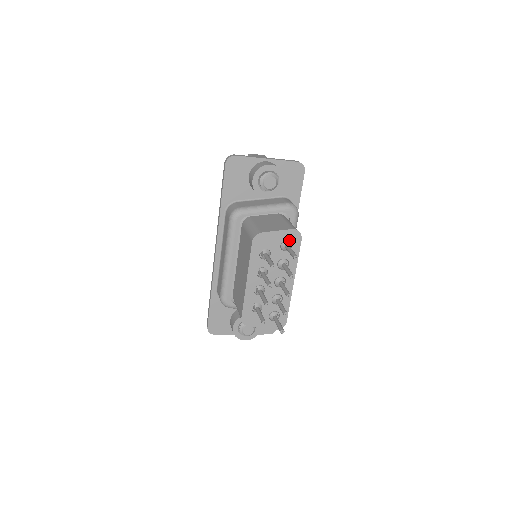
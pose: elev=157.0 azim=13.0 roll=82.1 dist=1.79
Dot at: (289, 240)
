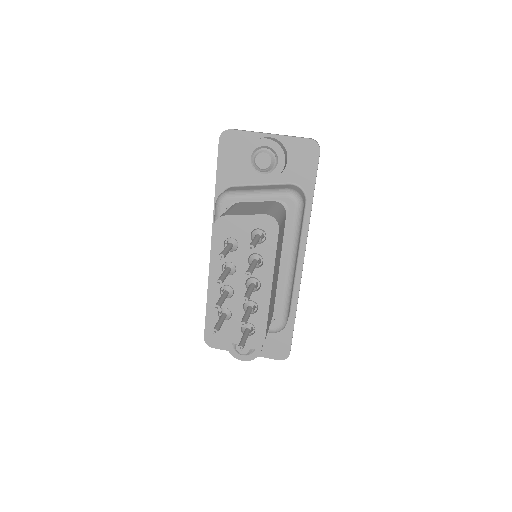
Dot at: (262, 229)
